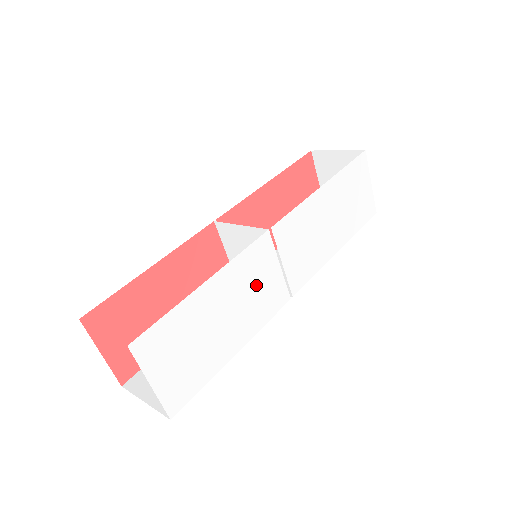
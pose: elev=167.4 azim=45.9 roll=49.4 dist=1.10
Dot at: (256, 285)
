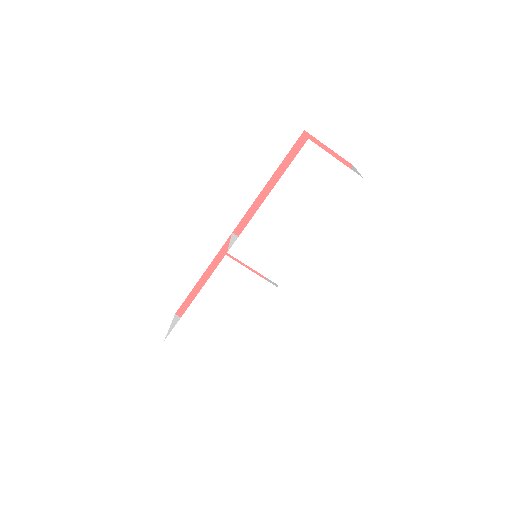
Dot at: (236, 290)
